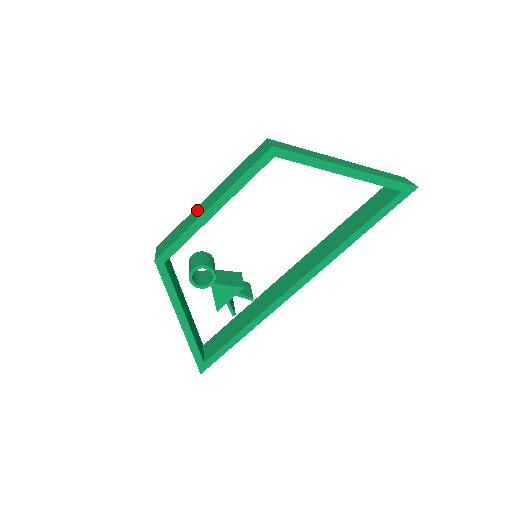
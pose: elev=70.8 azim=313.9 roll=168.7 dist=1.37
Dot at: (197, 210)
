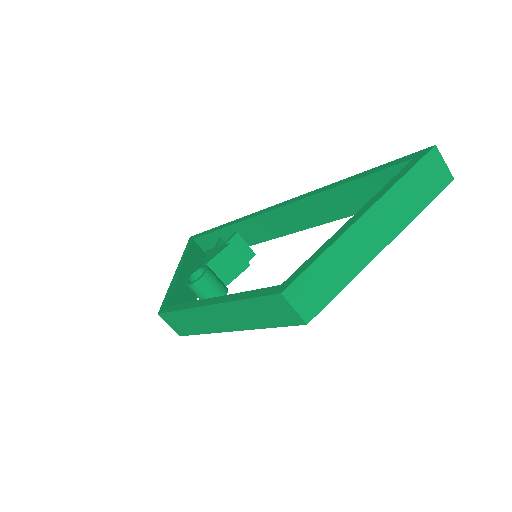
Dot at: (203, 316)
